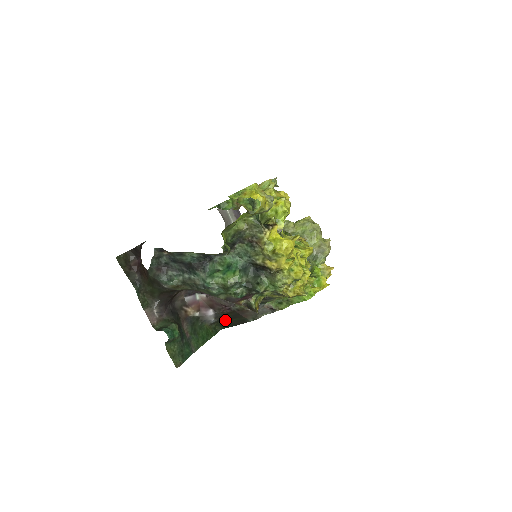
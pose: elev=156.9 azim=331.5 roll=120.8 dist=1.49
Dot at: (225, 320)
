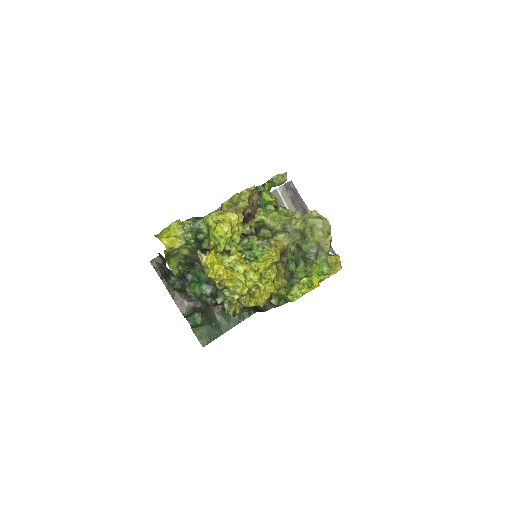
Dot at: (251, 307)
